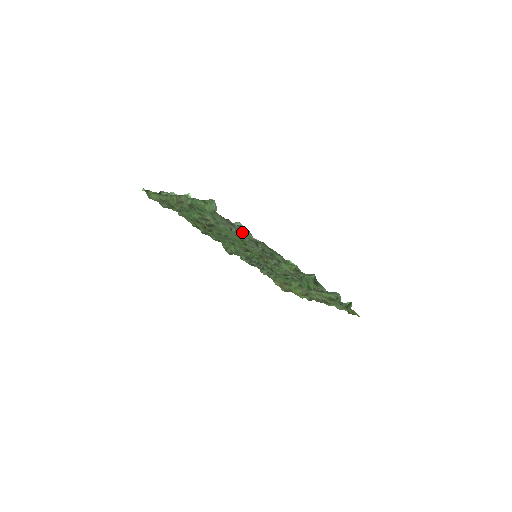
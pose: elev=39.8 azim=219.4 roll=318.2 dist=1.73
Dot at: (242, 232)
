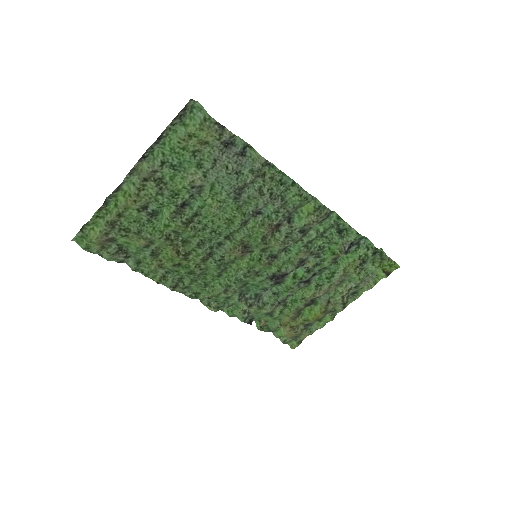
Dot at: (242, 161)
